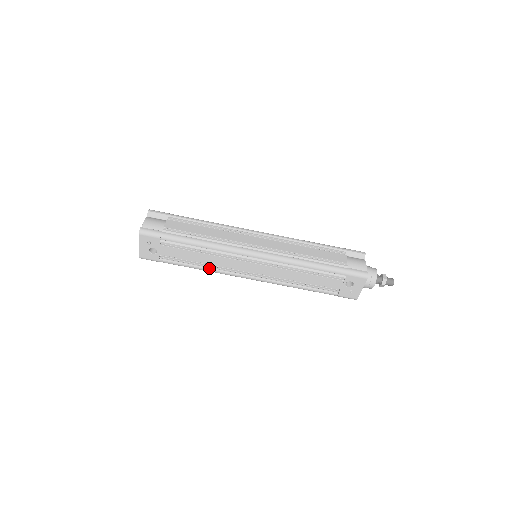
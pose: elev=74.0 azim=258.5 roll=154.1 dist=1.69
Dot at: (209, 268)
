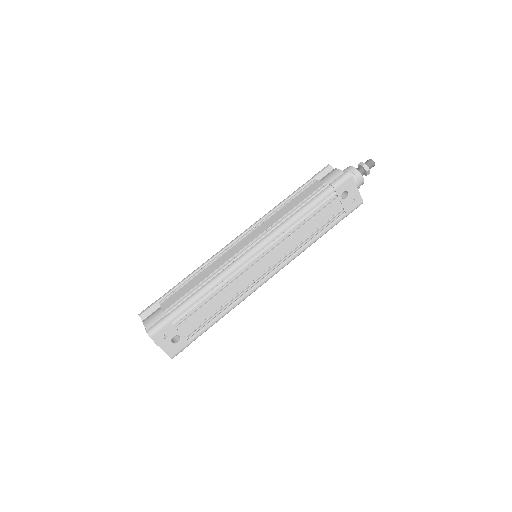
Dot at: (232, 304)
